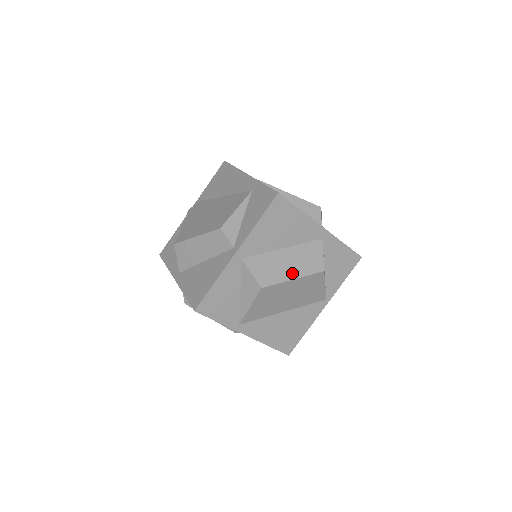
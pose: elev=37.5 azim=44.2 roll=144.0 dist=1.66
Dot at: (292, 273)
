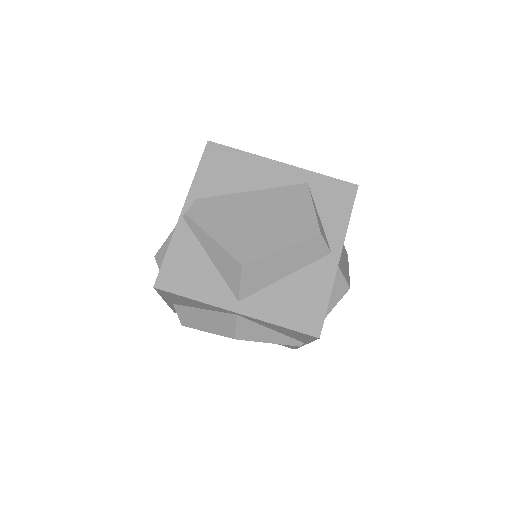
Dot at: (347, 265)
